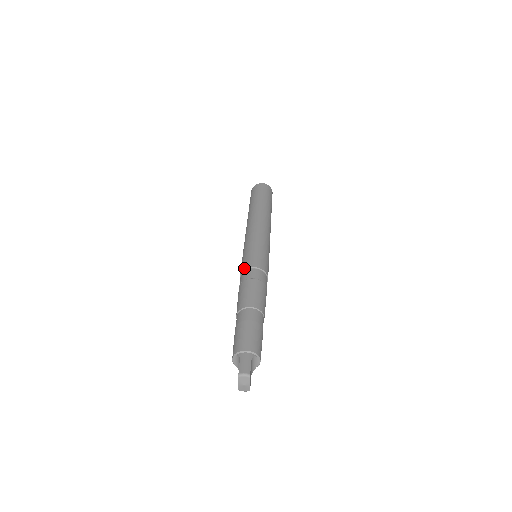
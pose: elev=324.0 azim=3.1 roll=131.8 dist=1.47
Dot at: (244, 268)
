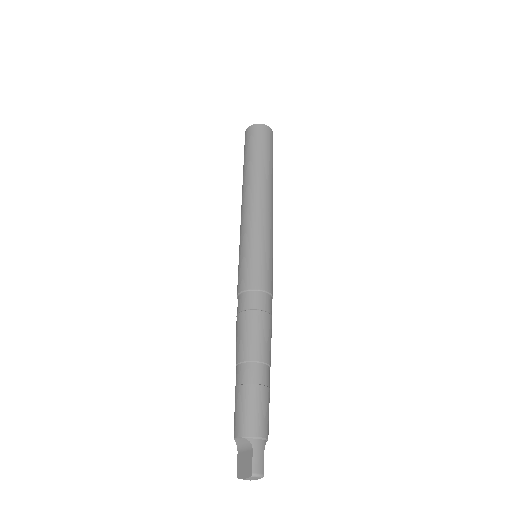
Dot at: (252, 286)
